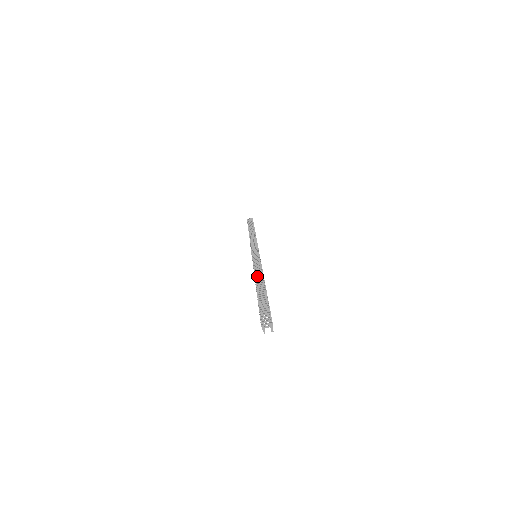
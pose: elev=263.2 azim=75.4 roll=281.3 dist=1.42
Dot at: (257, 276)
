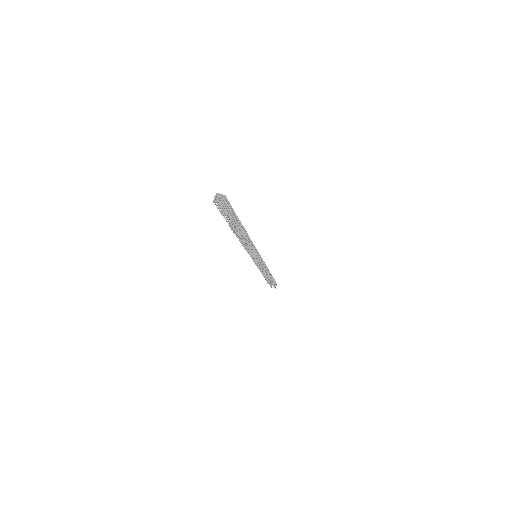
Dot at: occluded
